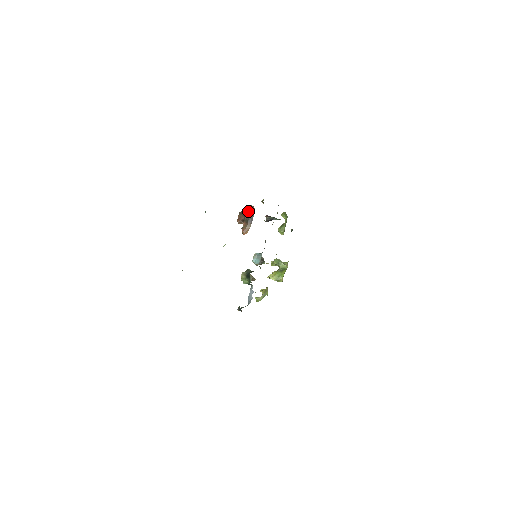
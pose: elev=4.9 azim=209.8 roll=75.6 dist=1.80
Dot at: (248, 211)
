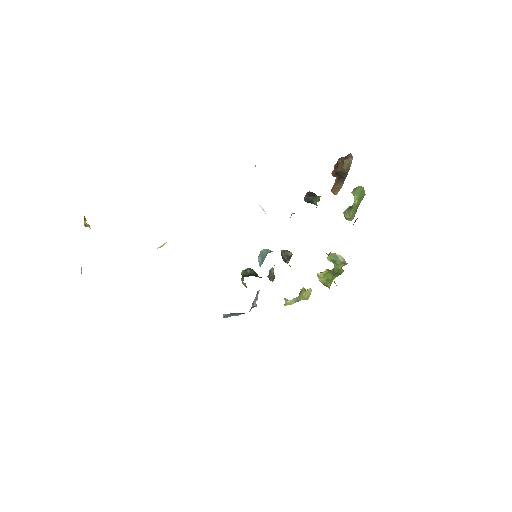
Dot at: (343, 162)
